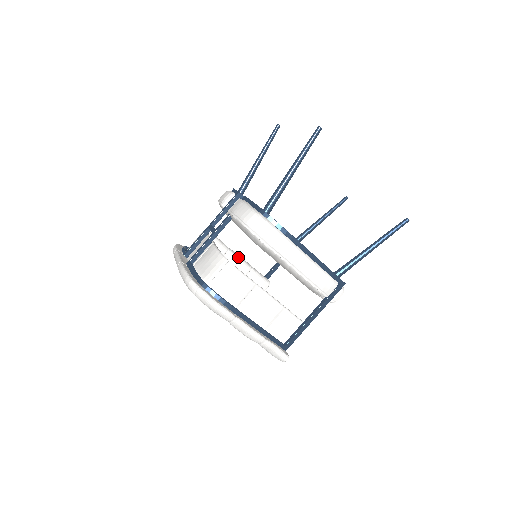
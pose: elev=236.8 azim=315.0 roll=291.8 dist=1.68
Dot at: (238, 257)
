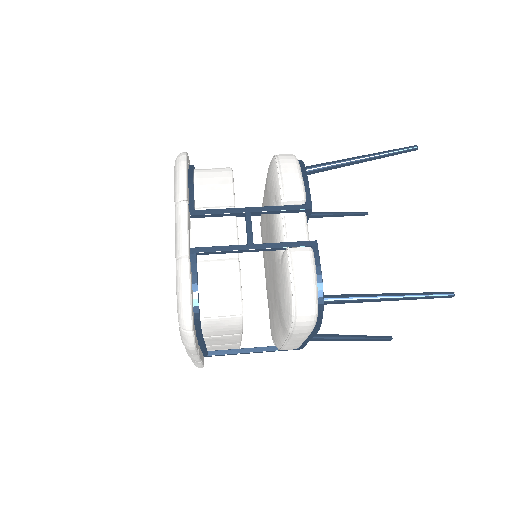
Dot at: occluded
